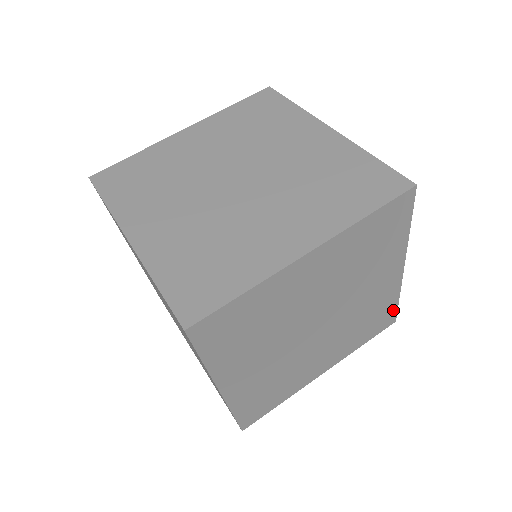
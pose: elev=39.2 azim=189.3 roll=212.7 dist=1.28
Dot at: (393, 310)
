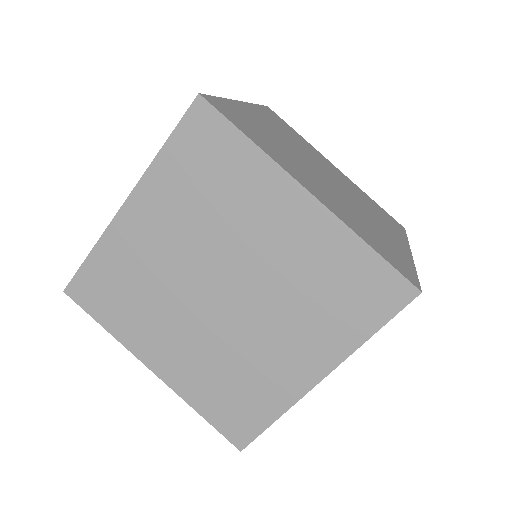
Dot at: occluded
